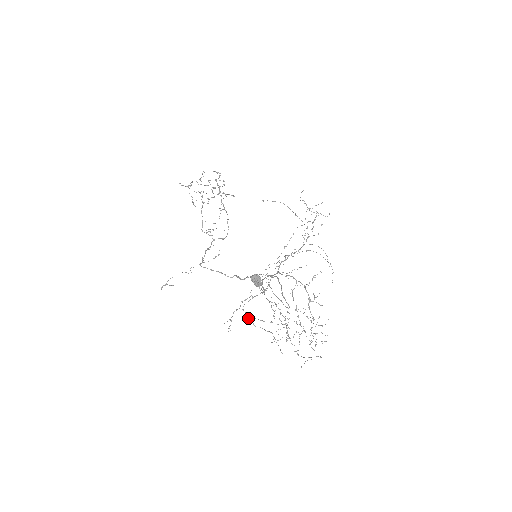
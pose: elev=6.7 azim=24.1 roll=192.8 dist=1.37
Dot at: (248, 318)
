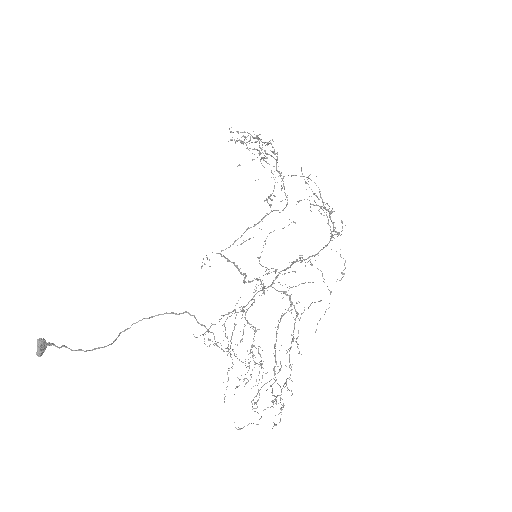
Dot at: occluded
